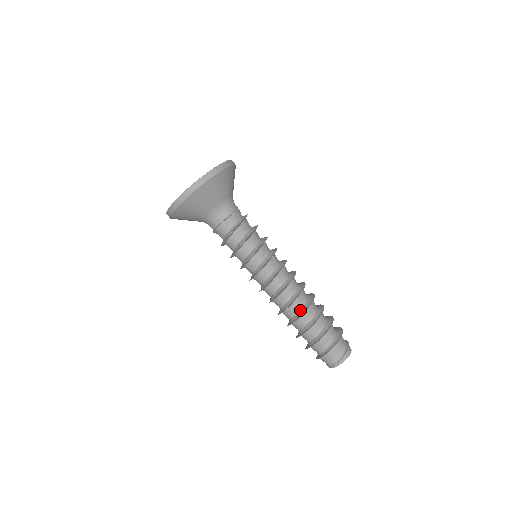
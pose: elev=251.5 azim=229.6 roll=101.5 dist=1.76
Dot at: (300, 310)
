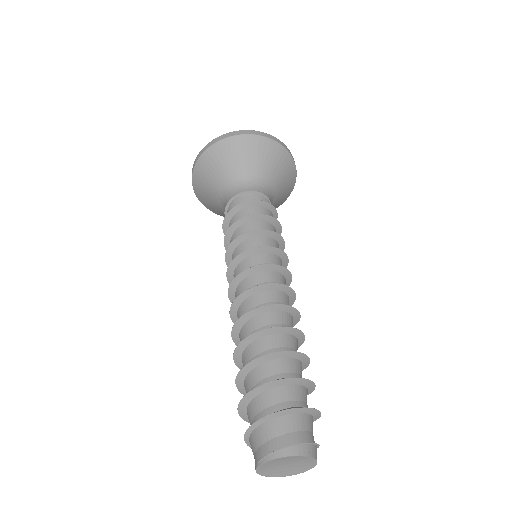
Dot at: occluded
